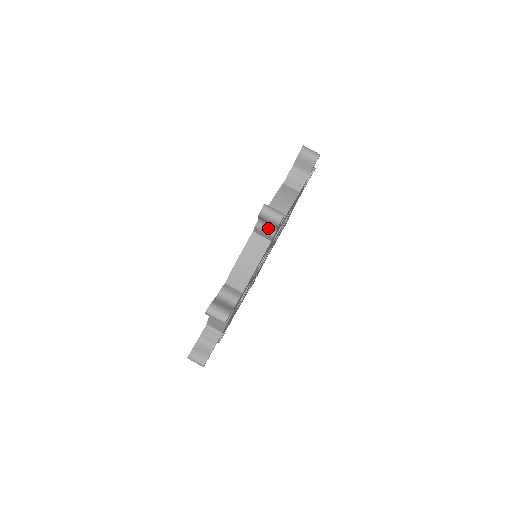
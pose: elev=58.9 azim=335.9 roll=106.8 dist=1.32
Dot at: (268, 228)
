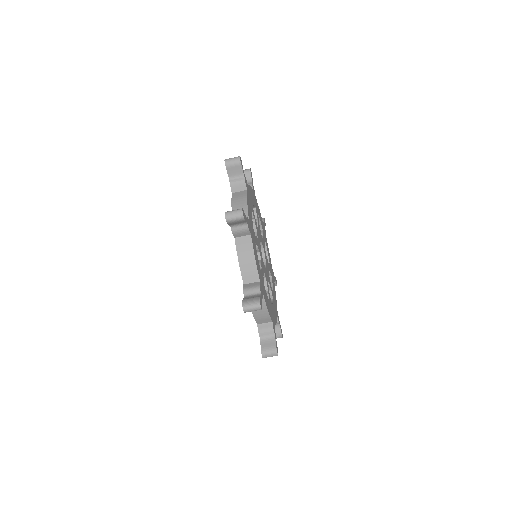
Dot at: occluded
